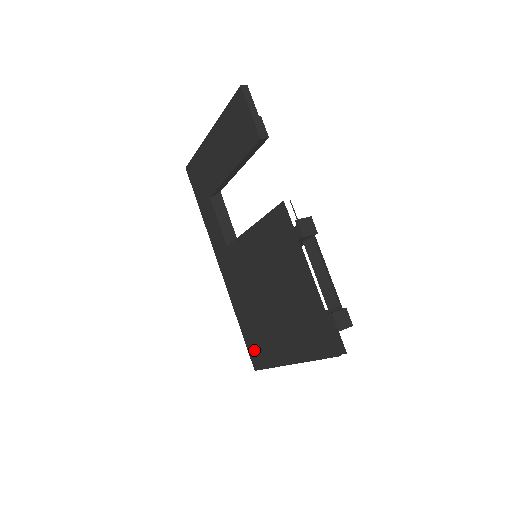
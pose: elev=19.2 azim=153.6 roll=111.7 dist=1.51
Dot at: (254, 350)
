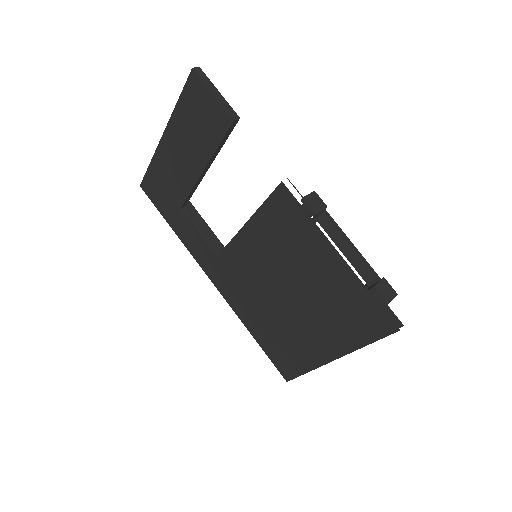
Dot at: (281, 360)
